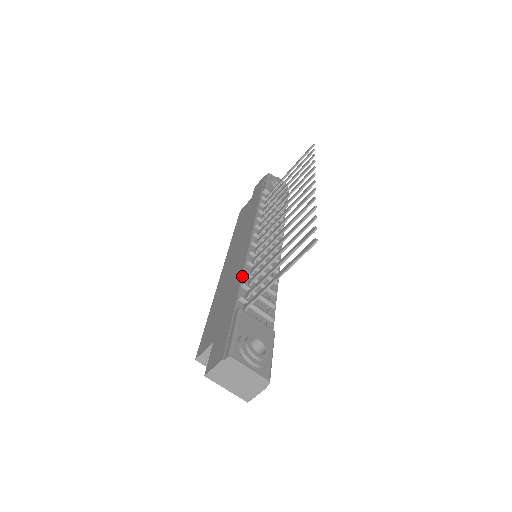
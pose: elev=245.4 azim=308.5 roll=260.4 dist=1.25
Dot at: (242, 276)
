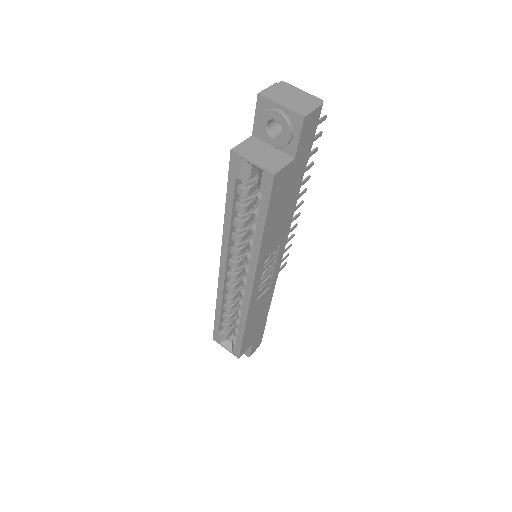
Dot at: occluded
